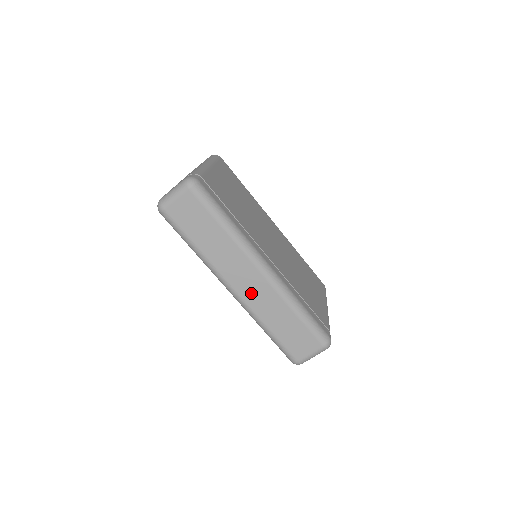
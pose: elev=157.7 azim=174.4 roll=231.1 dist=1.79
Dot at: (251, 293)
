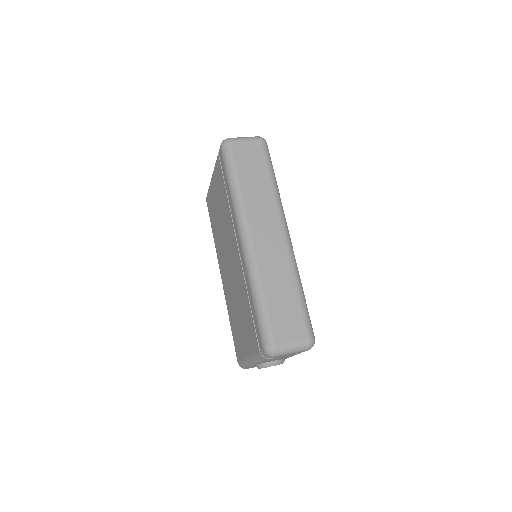
Dot at: (265, 248)
